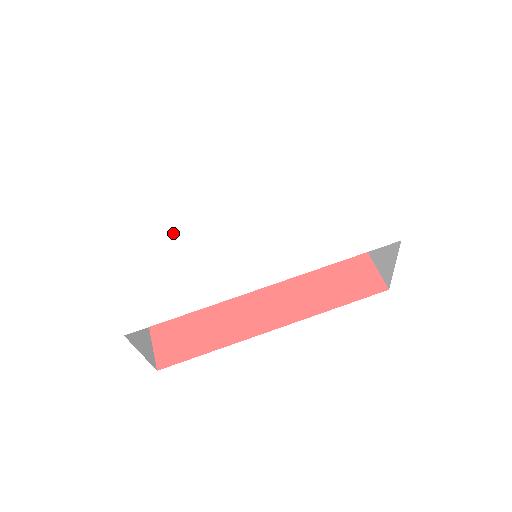
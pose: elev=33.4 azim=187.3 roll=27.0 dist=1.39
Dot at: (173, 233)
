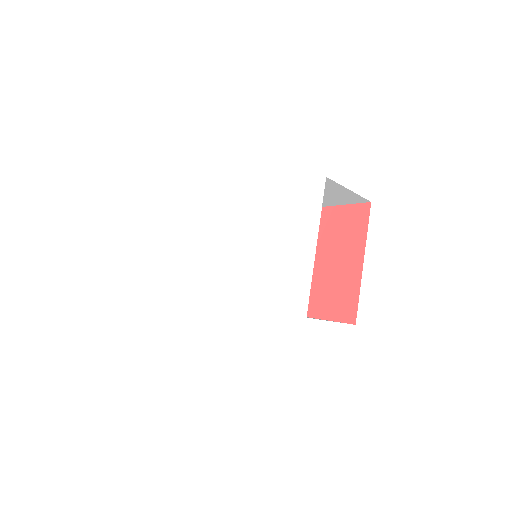
Dot at: (195, 228)
